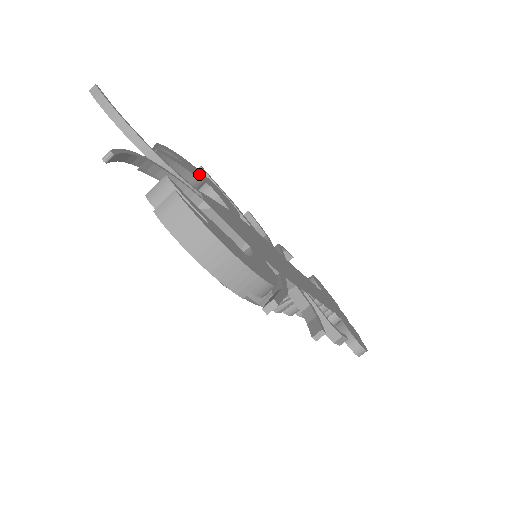
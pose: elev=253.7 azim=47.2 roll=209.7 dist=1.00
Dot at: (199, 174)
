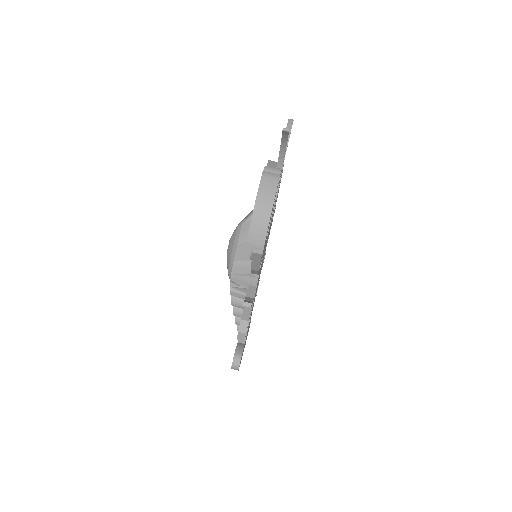
Dot at: occluded
